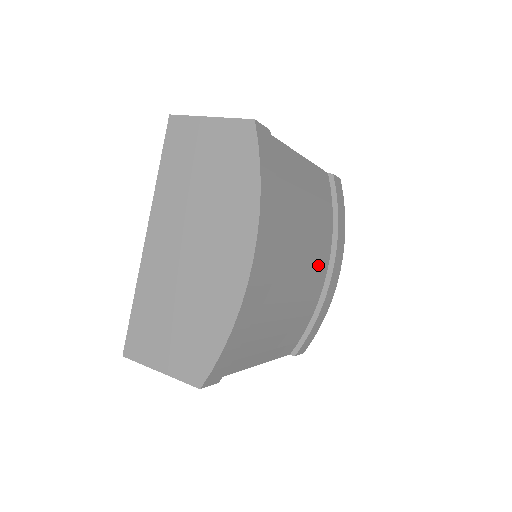
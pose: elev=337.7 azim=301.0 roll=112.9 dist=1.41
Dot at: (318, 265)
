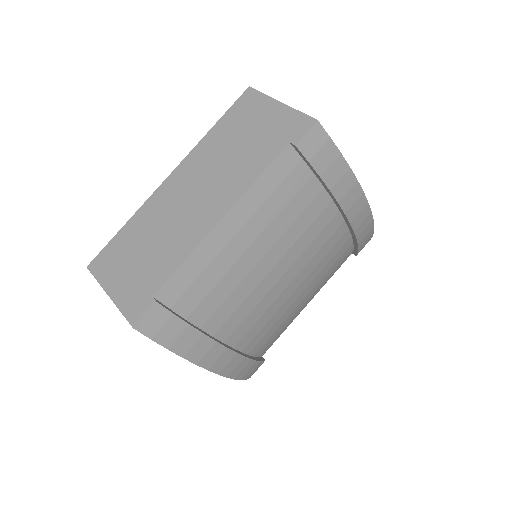
Dot at: (322, 244)
